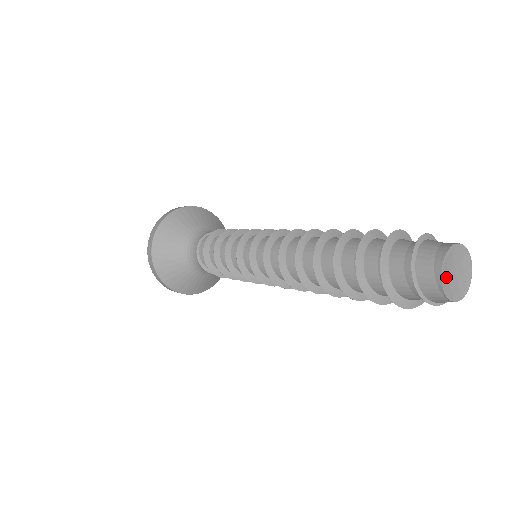
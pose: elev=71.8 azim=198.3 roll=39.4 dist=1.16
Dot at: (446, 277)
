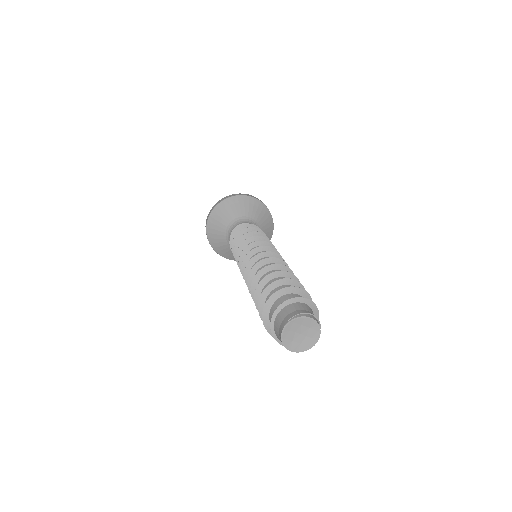
Dot at: (292, 344)
